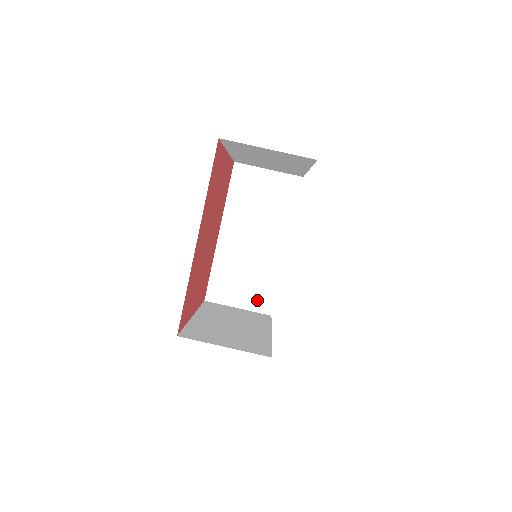
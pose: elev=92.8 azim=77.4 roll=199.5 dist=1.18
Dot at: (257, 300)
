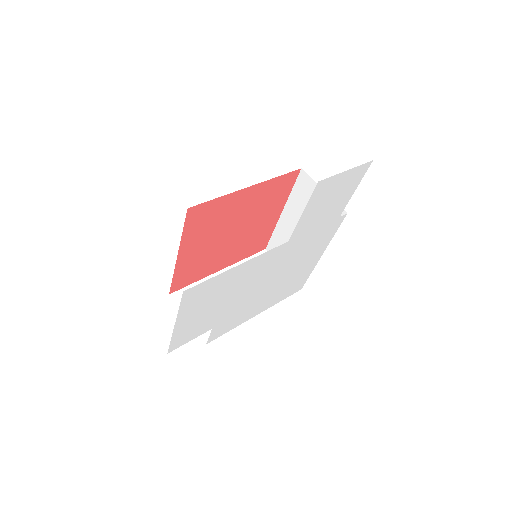
Dot at: occluded
